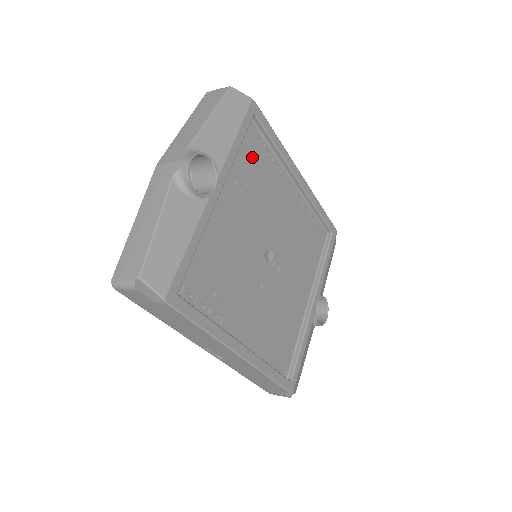
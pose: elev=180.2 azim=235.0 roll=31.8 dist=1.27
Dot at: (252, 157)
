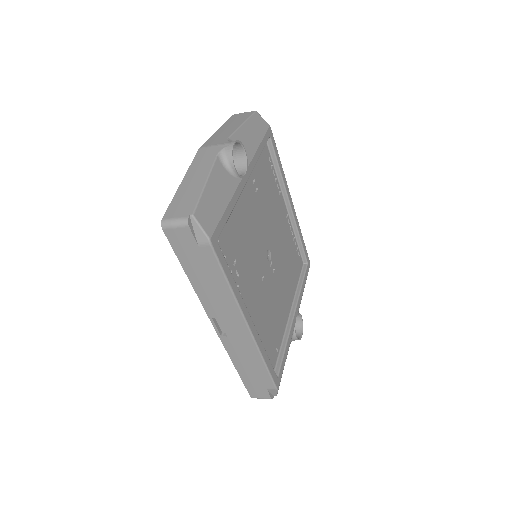
Dot at: (264, 169)
